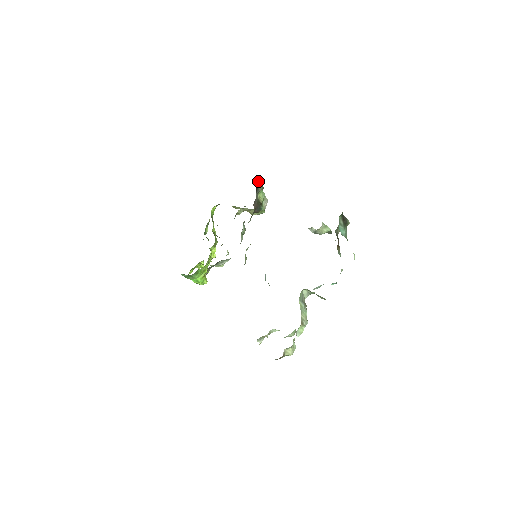
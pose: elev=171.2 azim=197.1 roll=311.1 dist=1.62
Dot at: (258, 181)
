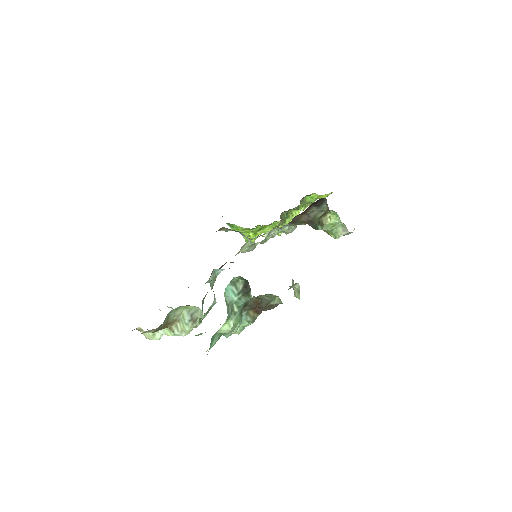
Dot at: occluded
